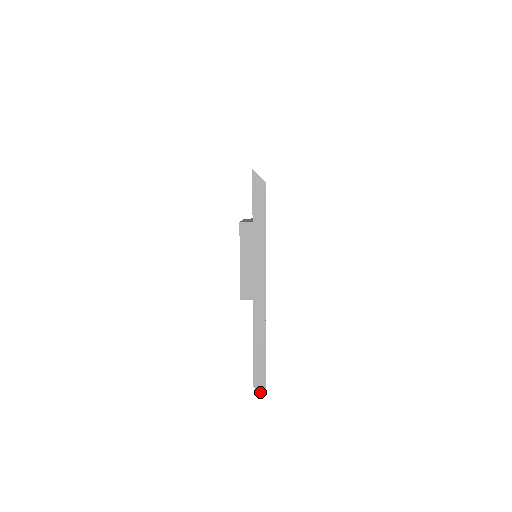
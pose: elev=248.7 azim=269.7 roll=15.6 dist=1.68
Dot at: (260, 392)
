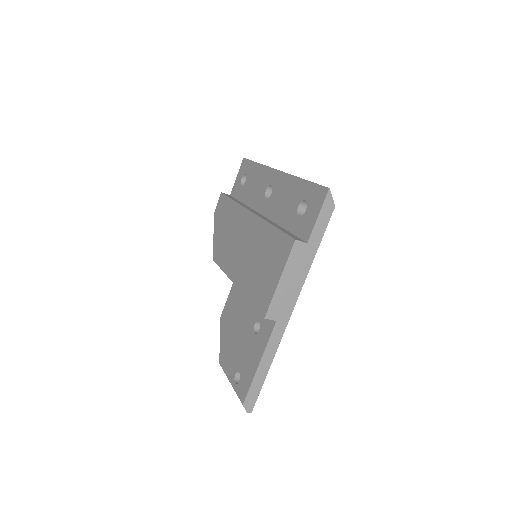
Dot at: (247, 410)
